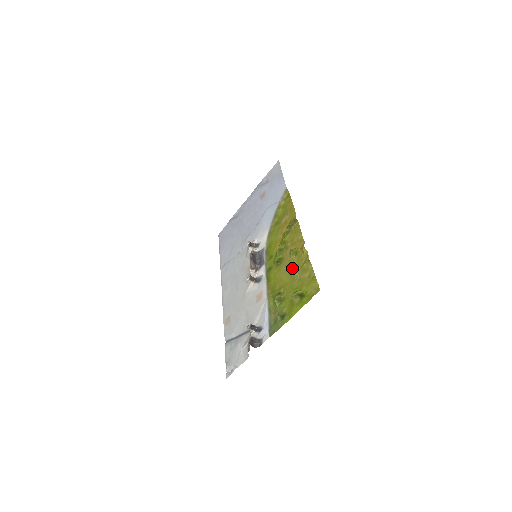
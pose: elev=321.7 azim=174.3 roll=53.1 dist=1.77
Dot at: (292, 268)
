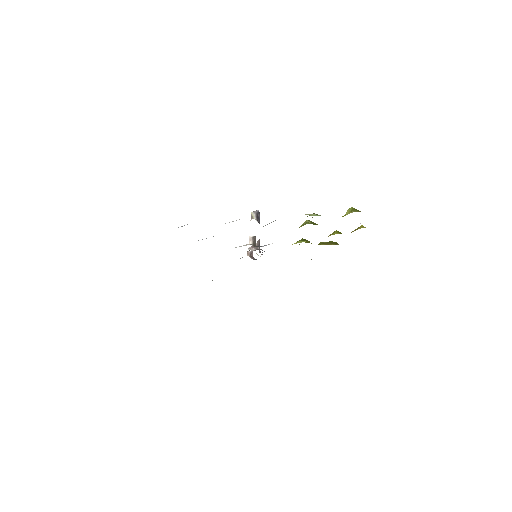
Dot at: occluded
